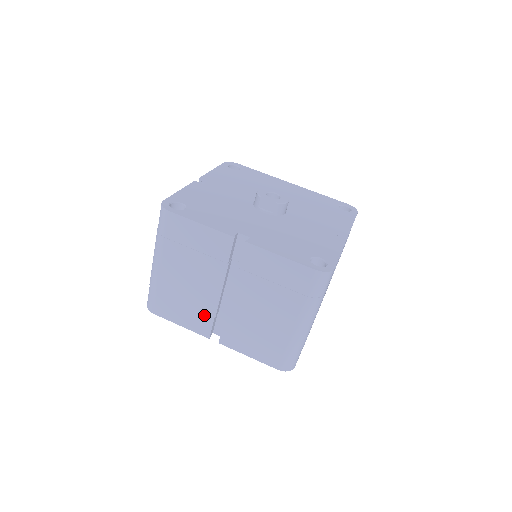
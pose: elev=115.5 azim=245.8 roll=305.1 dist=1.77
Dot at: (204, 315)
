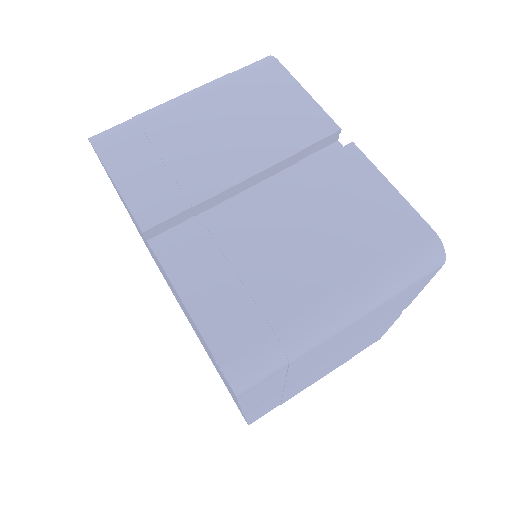
Dot at: (179, 193)
